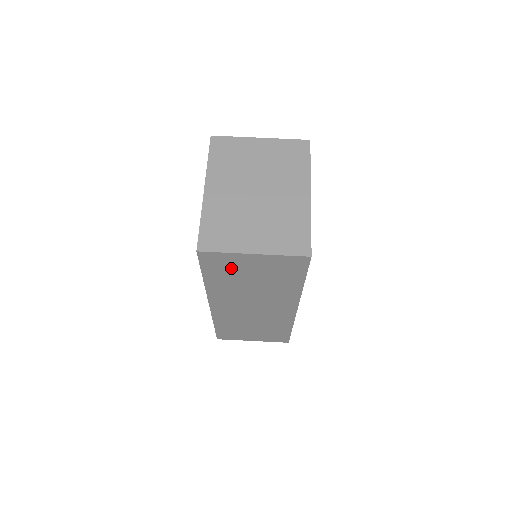
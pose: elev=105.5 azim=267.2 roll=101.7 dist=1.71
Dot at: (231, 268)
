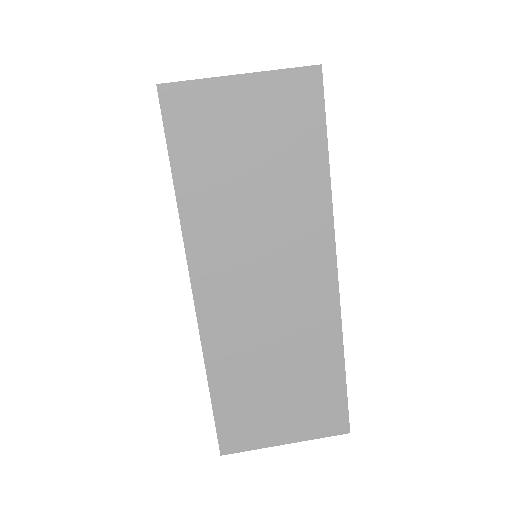
Dot at: (213, 132)
